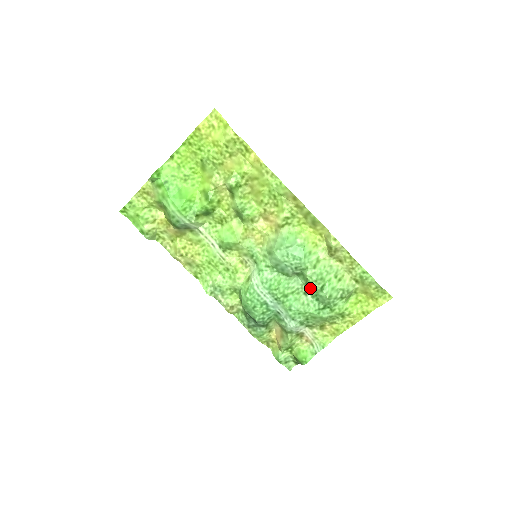
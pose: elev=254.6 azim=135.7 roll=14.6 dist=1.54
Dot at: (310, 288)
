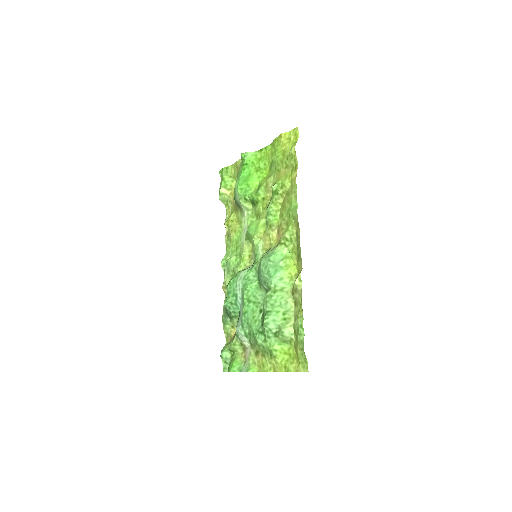
Dot at: occluded
